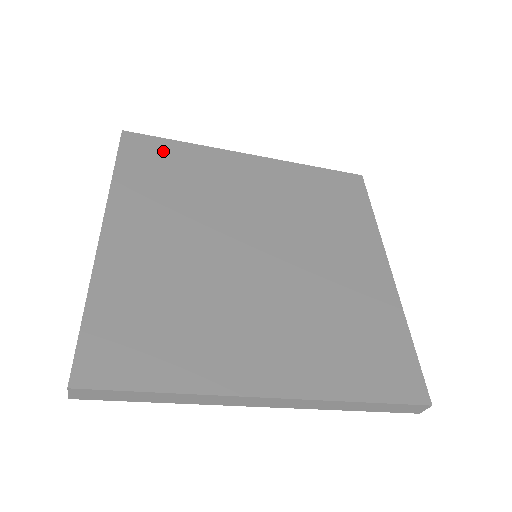
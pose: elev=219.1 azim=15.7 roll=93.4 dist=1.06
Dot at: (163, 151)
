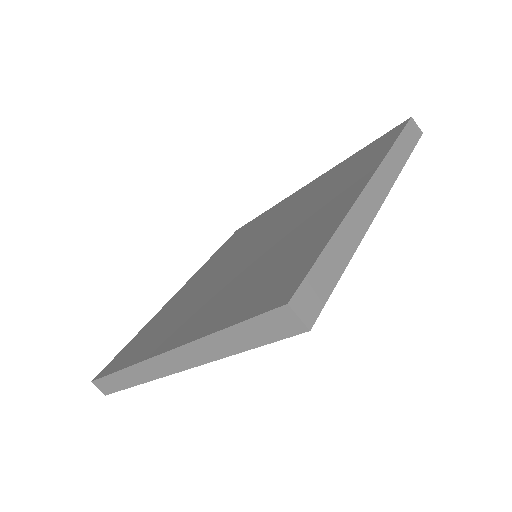
Dot at: (131, 345)
